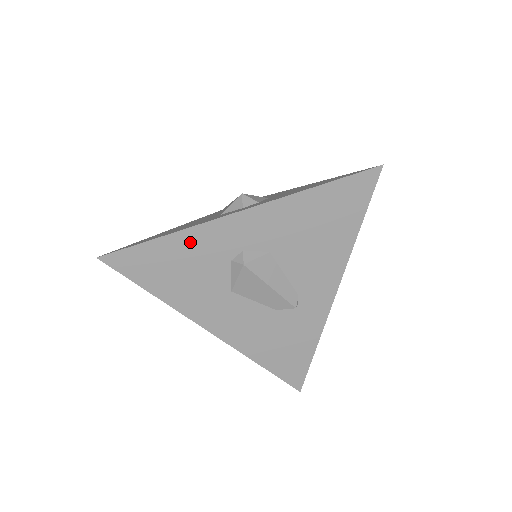
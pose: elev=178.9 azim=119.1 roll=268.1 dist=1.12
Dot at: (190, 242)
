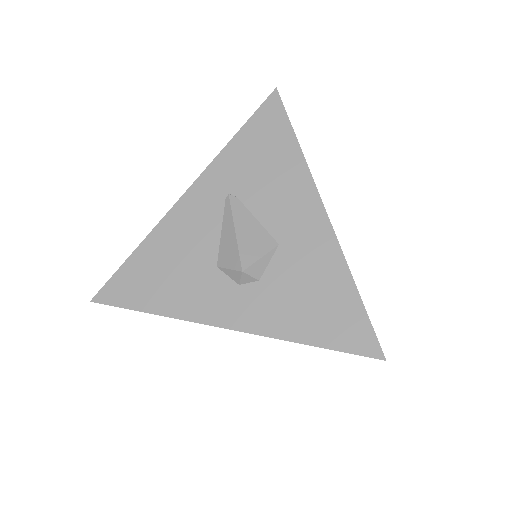
Dot at: occluded
